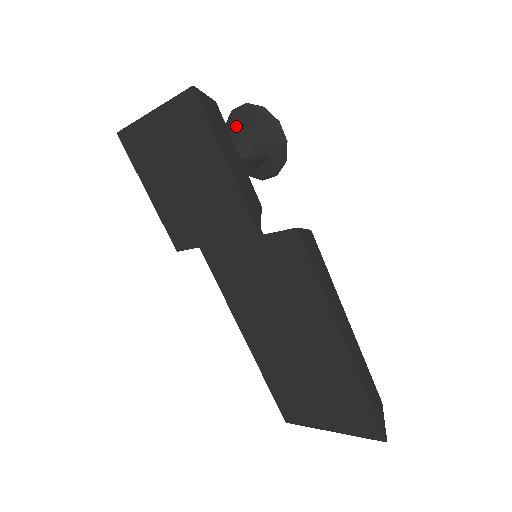
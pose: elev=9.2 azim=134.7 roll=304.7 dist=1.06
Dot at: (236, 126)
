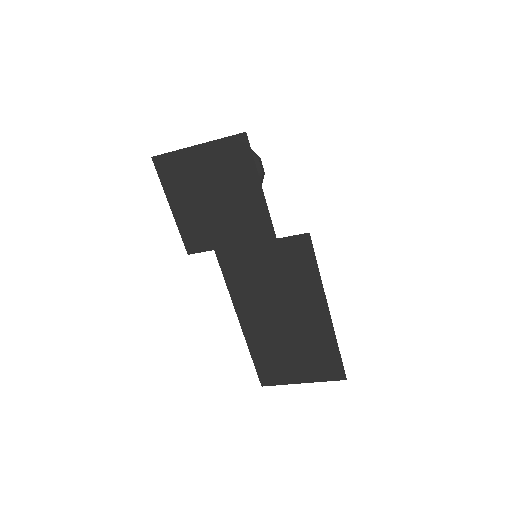
Dot at: occluded
